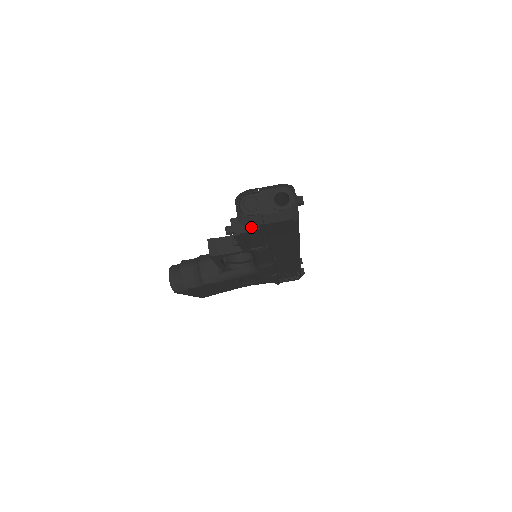
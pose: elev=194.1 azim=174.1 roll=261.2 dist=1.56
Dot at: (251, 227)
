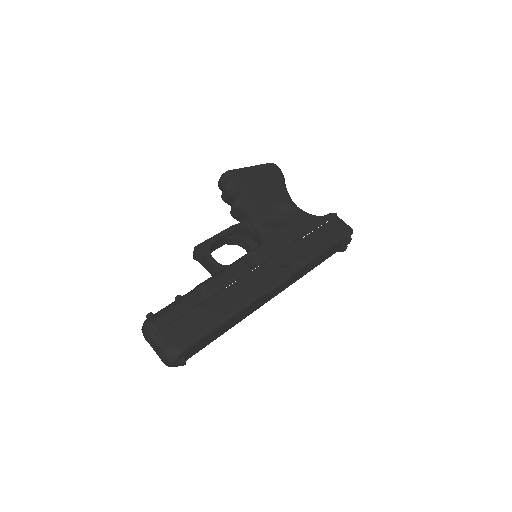
Dot at: occluded
